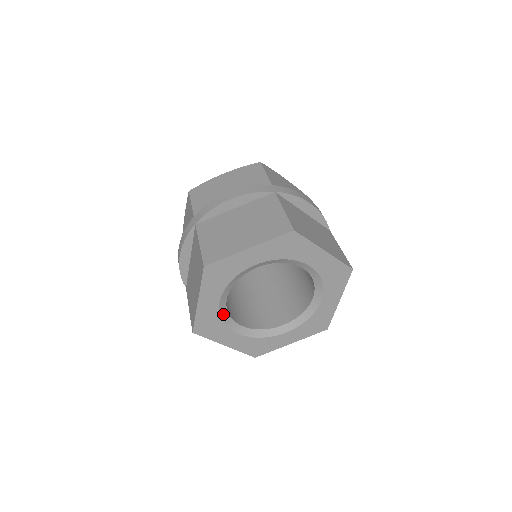
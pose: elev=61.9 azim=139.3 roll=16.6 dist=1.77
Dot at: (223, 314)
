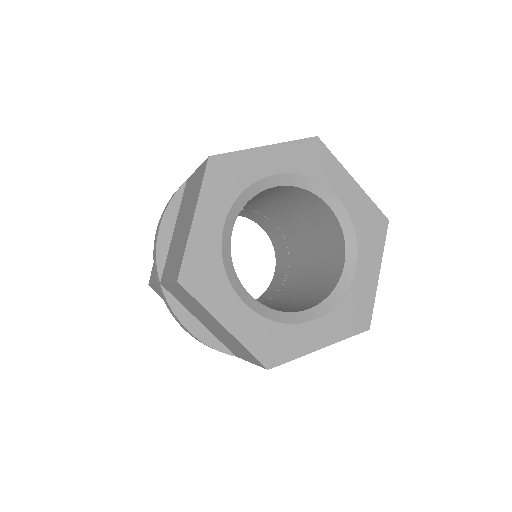
Dot at: (269, 315)
